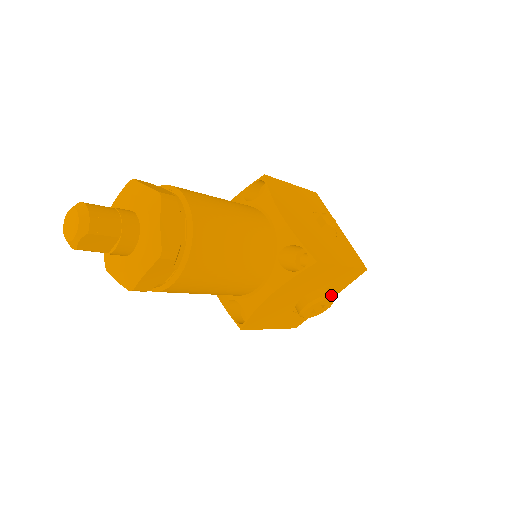
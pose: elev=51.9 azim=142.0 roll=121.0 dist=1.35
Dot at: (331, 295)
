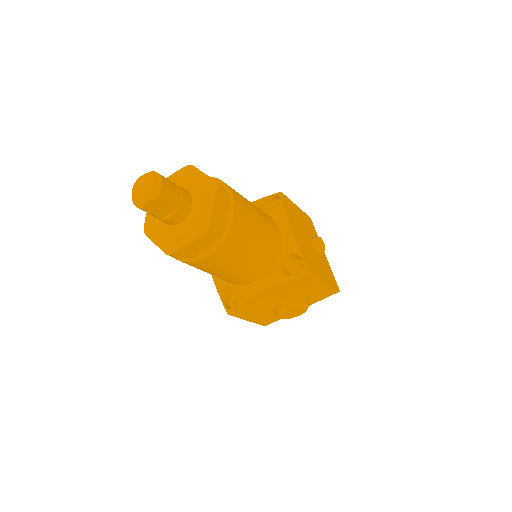
Dot at: (307, 304)
